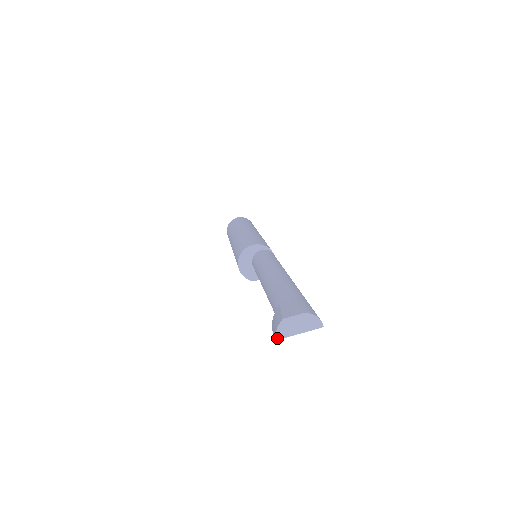
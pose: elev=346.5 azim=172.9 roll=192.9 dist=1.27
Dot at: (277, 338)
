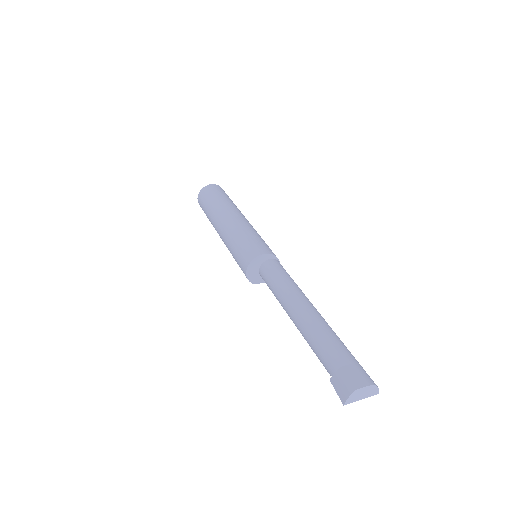
Dot at: (346, 403)
